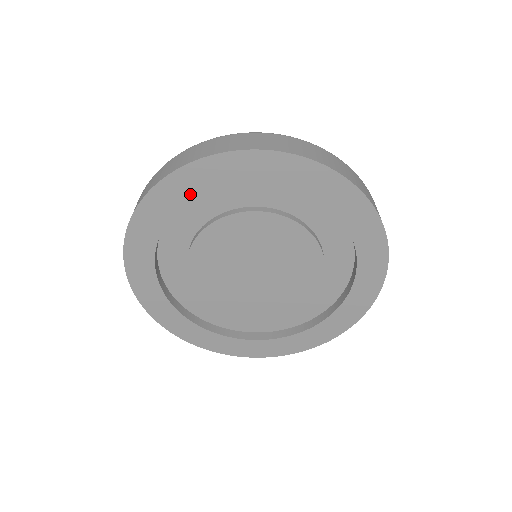
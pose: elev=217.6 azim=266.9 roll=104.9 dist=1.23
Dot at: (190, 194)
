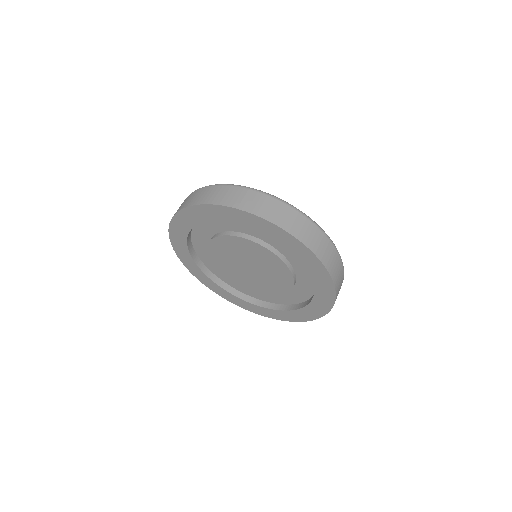
Dot at: (184, 242)
